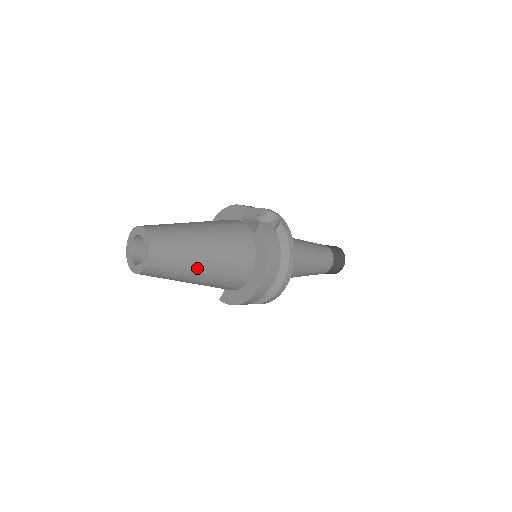
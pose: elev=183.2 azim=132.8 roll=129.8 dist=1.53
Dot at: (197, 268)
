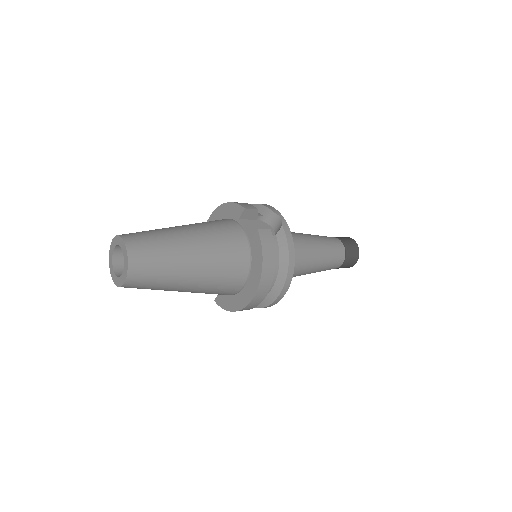
Dot at: (183, 281)
